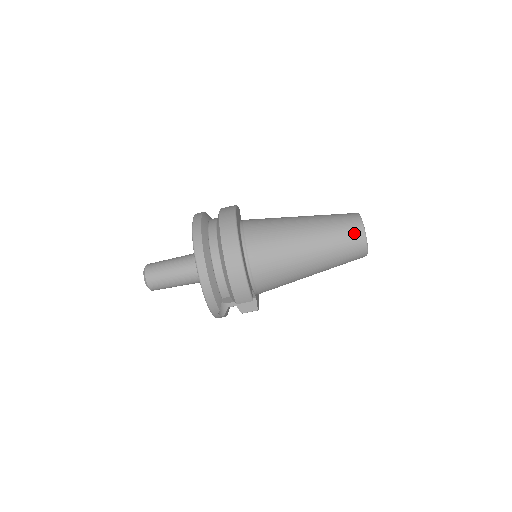
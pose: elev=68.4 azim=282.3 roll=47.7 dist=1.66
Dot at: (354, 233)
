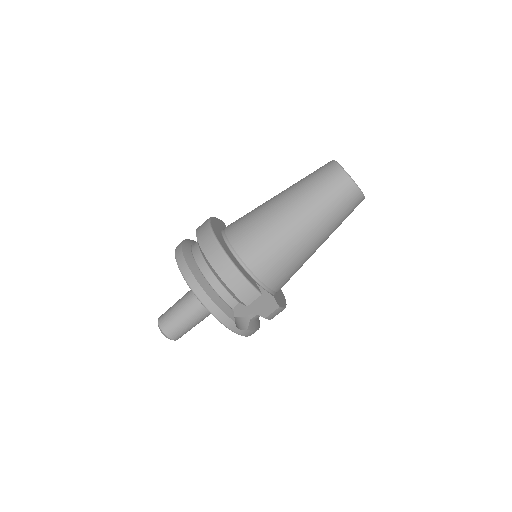
Dot at: (333, 177)
